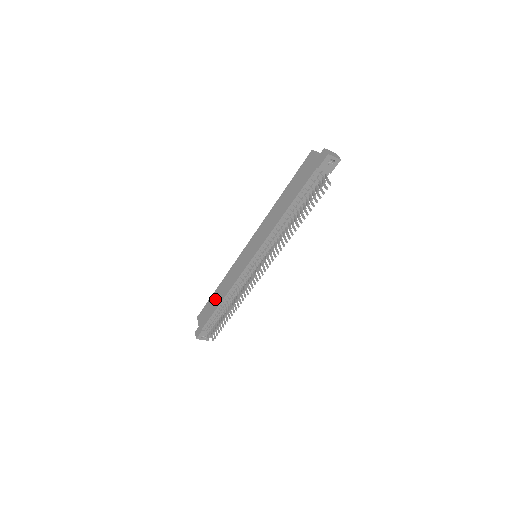
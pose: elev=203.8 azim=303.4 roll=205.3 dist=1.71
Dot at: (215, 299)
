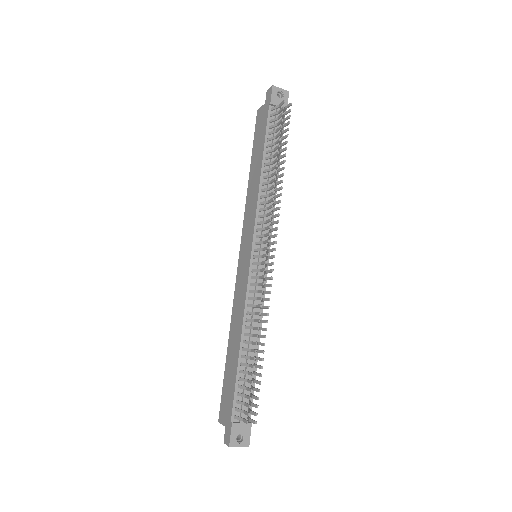
Dot at: (231, 359)
